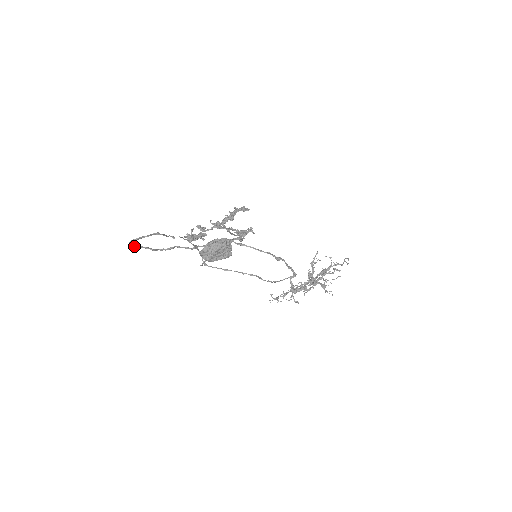
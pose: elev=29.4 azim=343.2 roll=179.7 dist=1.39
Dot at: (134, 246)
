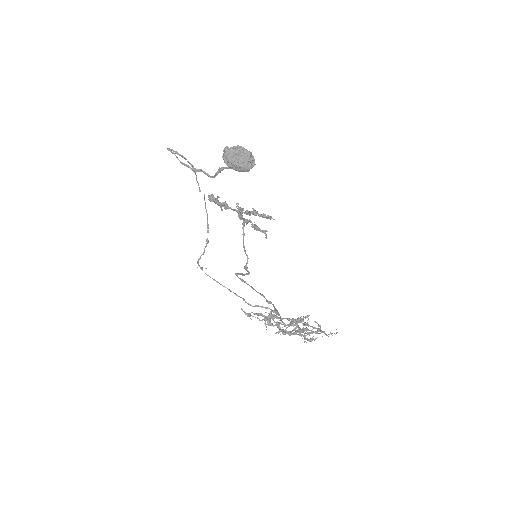
Dot at: (170, 150)
